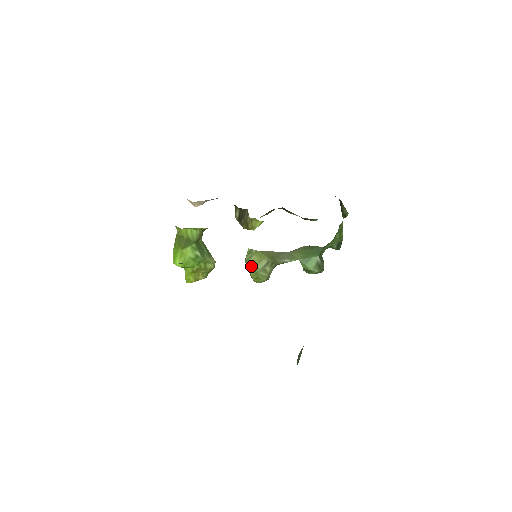
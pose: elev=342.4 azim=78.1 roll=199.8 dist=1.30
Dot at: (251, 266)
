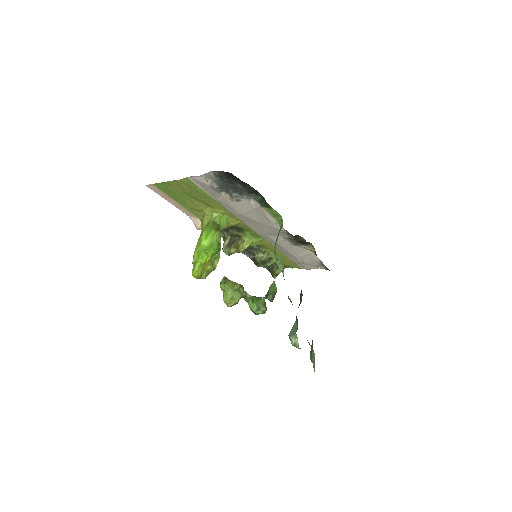
Dot at: (229, 286)
